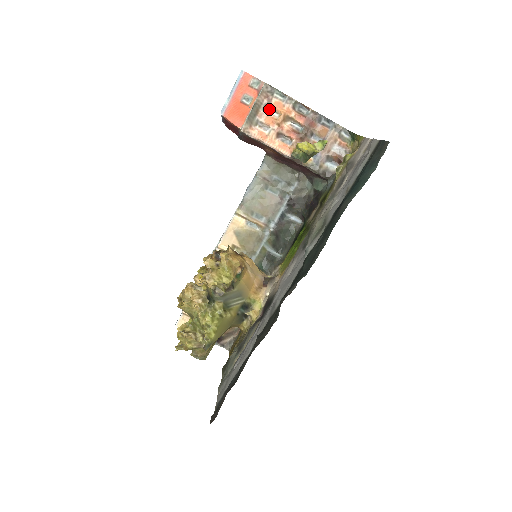
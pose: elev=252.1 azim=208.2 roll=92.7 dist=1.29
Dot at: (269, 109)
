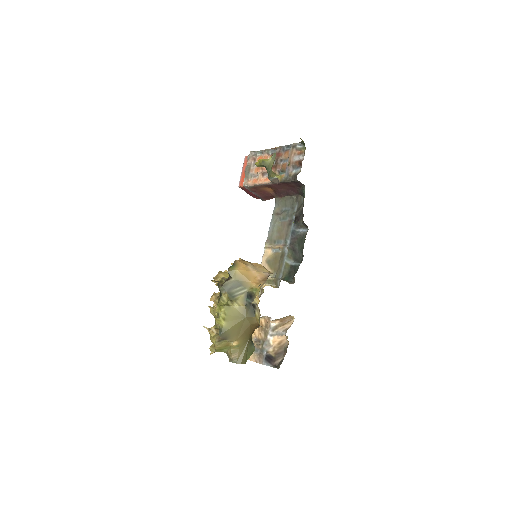
Dot at: occluded
